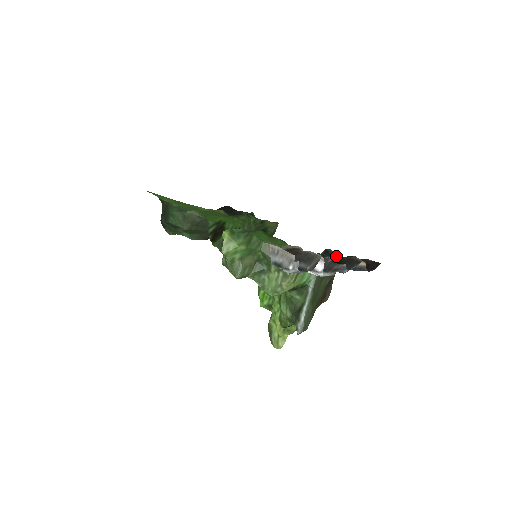
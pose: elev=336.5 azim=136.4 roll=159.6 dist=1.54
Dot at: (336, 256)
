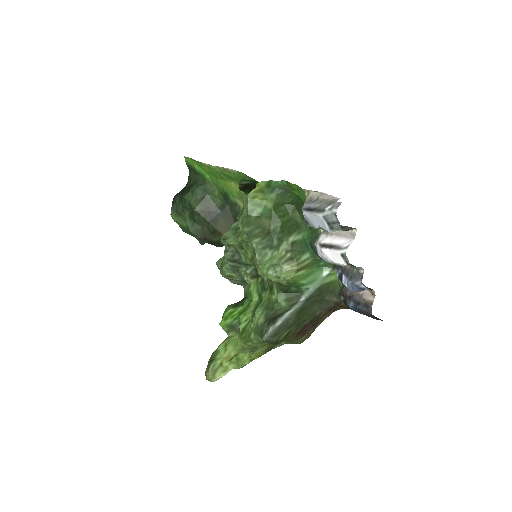
Dot at: occluded
